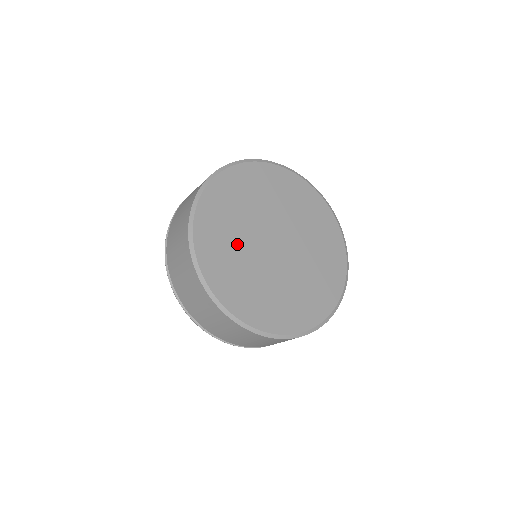
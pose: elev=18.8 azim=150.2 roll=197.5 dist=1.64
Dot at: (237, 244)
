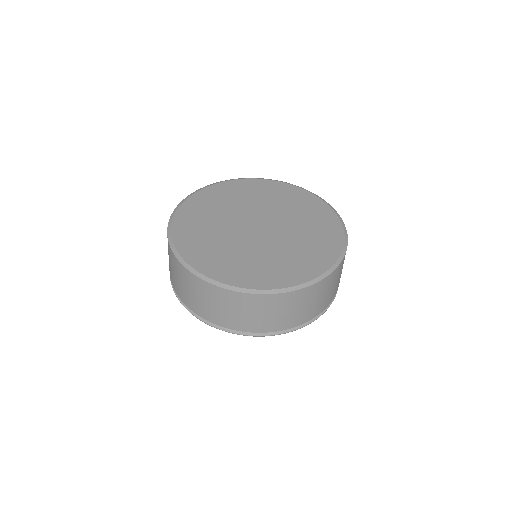
Dot at: (229, 206)
